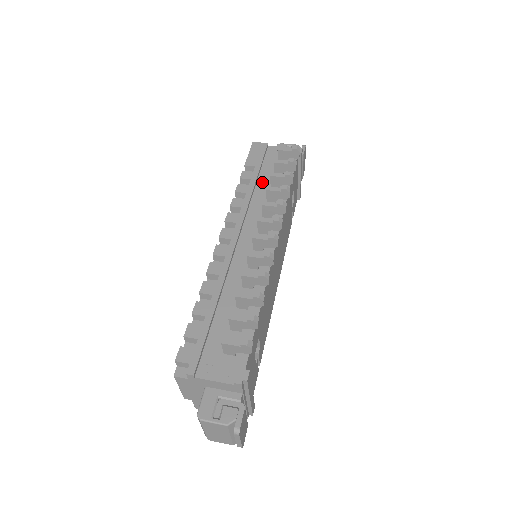
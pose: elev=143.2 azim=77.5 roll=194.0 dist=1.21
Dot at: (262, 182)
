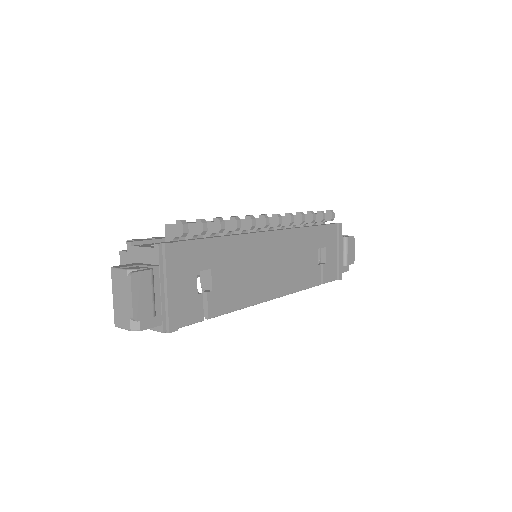
Dot at: occluded
